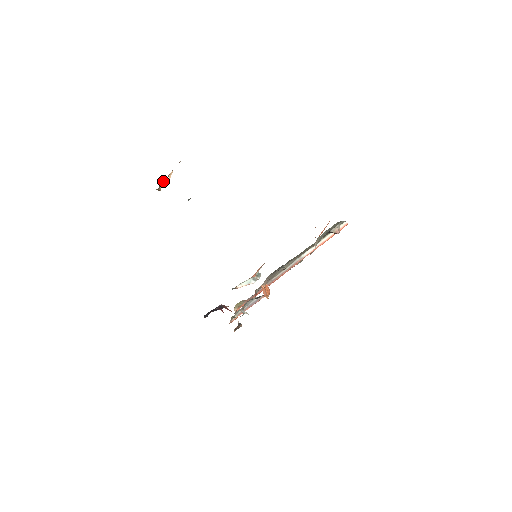
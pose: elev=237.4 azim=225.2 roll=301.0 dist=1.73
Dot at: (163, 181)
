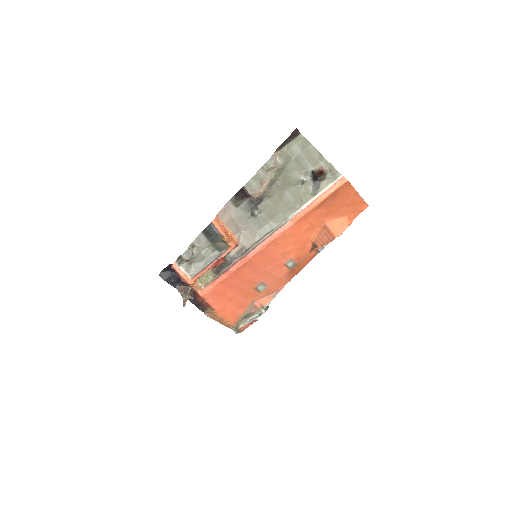
Dot at: occluded
